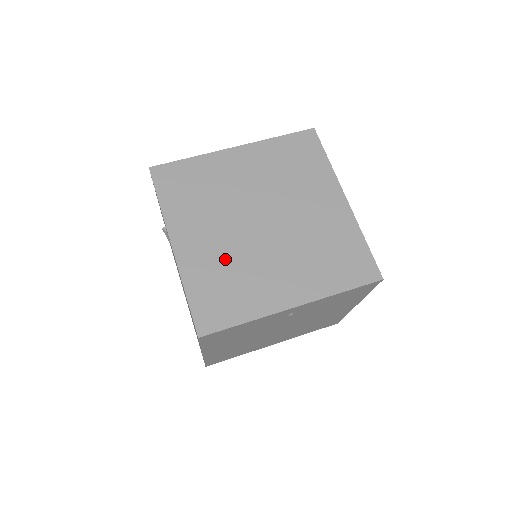
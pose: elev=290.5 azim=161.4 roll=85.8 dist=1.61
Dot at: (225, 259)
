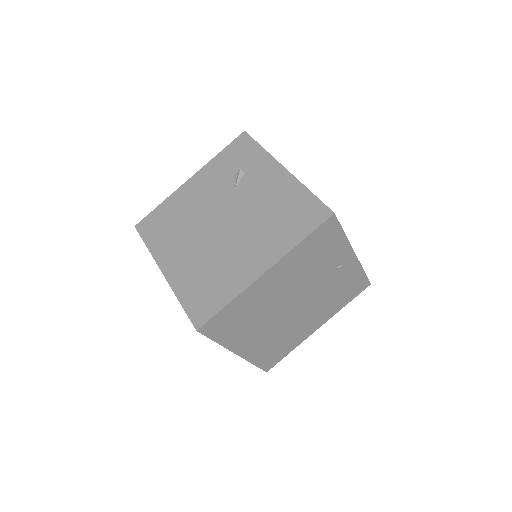
Dot at: occluded
